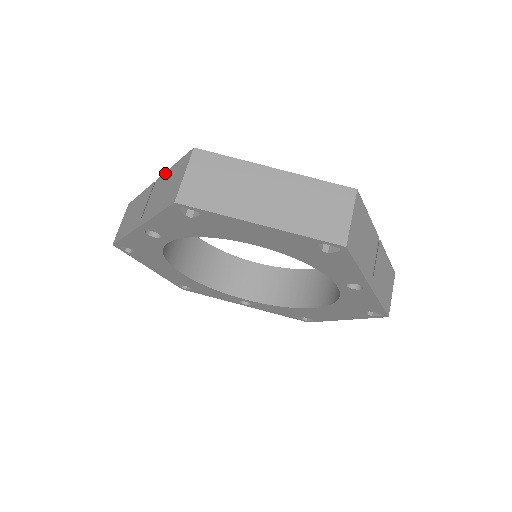
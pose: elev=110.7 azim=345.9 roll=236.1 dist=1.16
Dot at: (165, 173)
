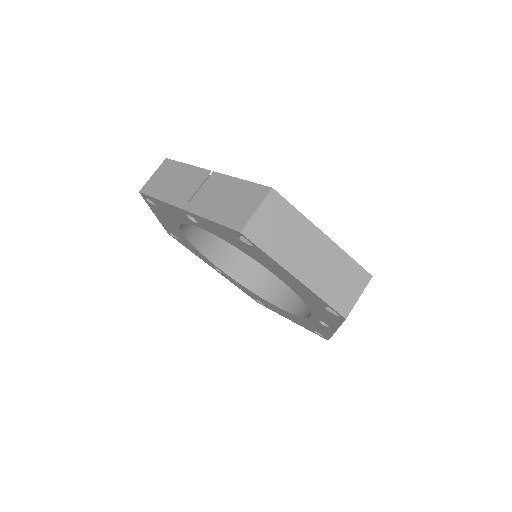
Dot at: (228, 177)
